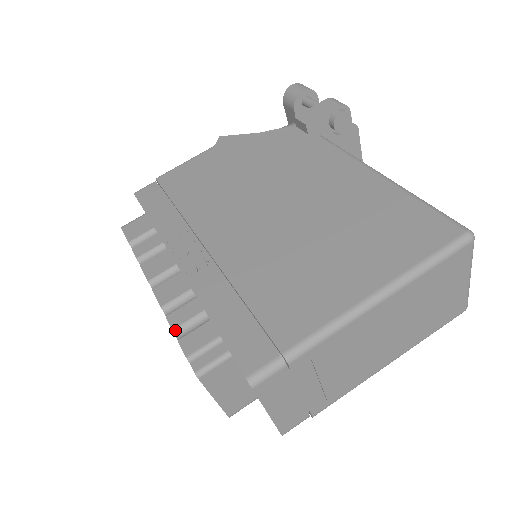
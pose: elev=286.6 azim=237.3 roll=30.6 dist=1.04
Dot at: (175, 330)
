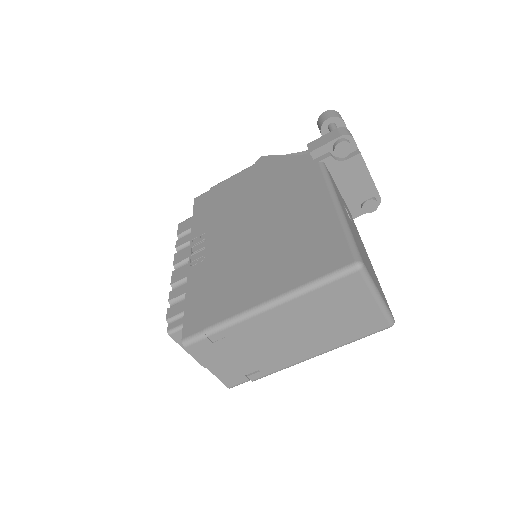
Dot at: (170, 301)
